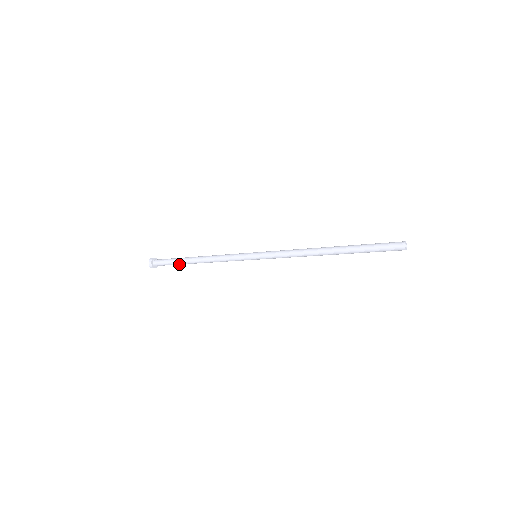
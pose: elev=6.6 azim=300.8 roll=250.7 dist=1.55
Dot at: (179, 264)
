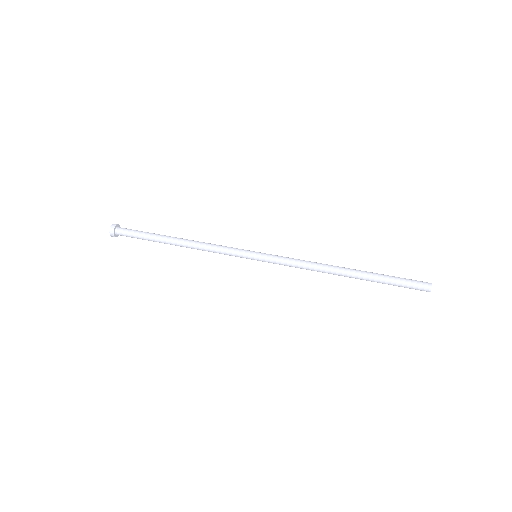
Dot at: occluded
